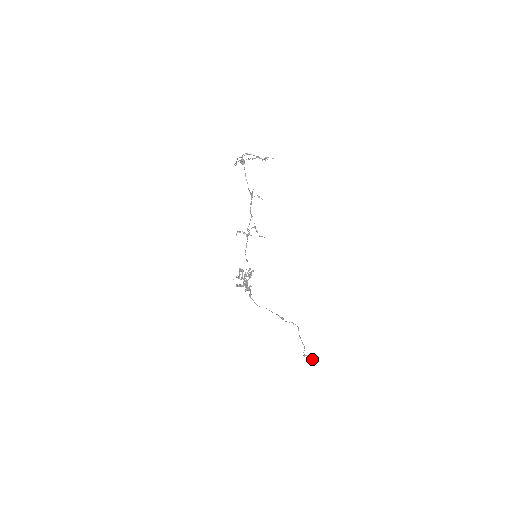
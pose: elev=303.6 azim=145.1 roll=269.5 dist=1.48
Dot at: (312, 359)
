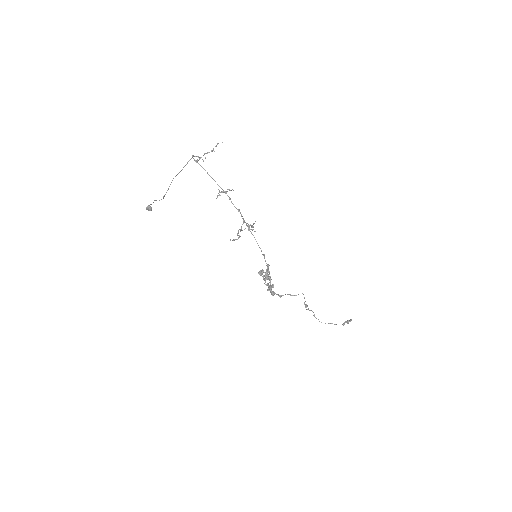
Dot at: occluded
